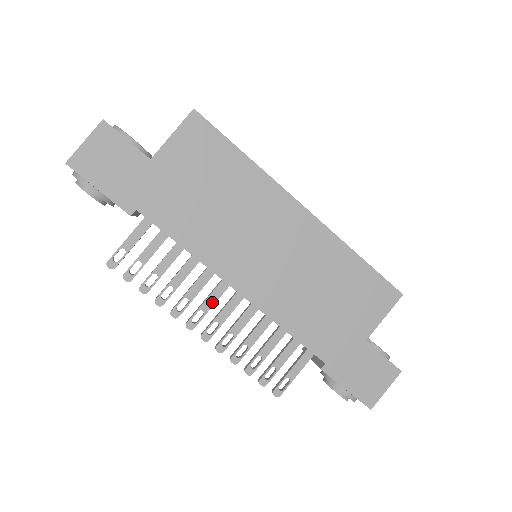
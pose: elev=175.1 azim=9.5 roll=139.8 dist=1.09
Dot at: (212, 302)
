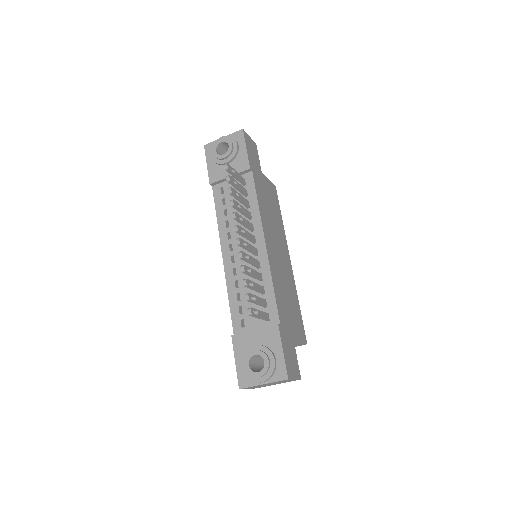
Dot at: (249, 236)
